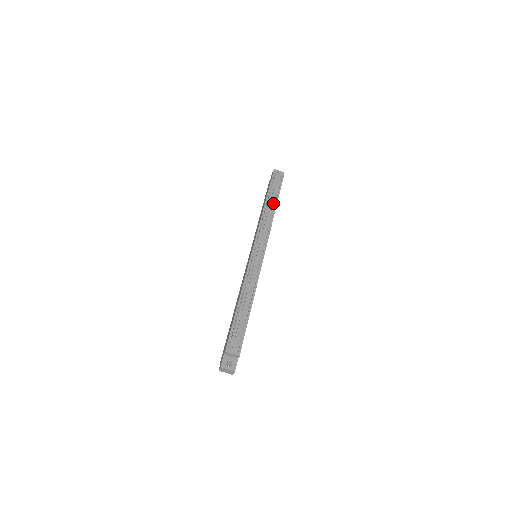
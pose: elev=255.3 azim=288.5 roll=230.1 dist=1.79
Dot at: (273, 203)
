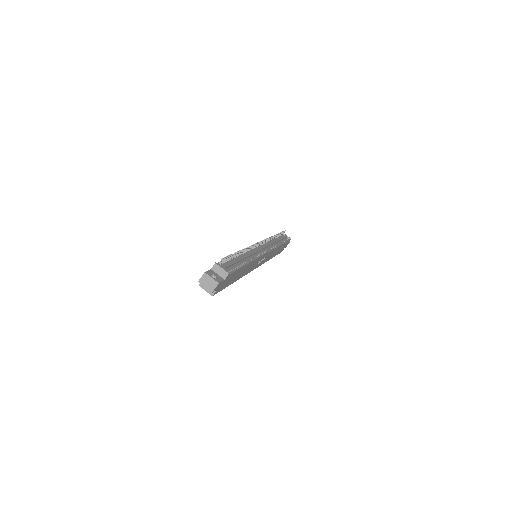
Dot at: (279, 242)
